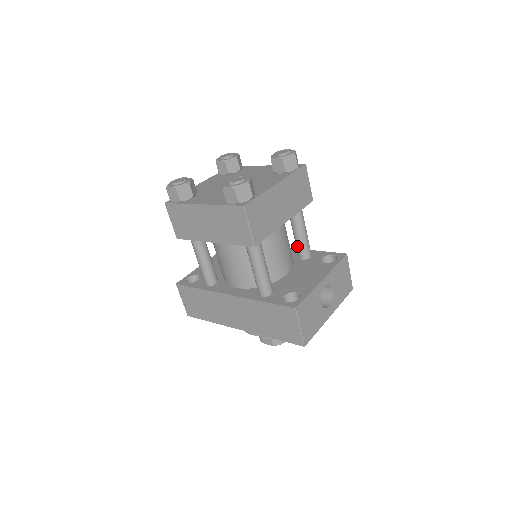
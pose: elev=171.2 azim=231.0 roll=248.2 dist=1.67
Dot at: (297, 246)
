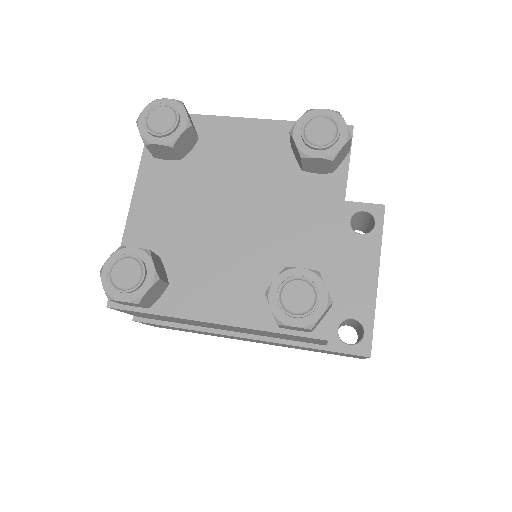
Dot at: occluded
